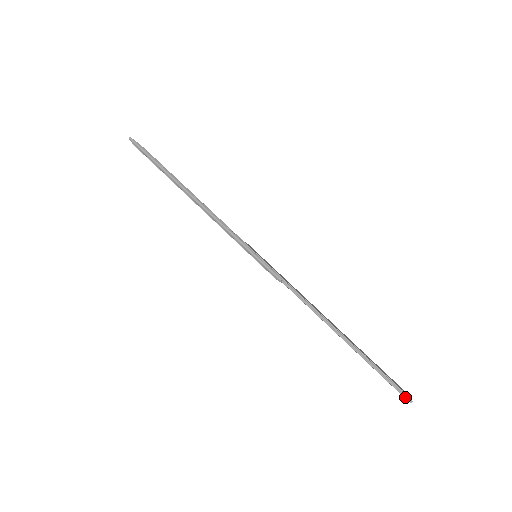
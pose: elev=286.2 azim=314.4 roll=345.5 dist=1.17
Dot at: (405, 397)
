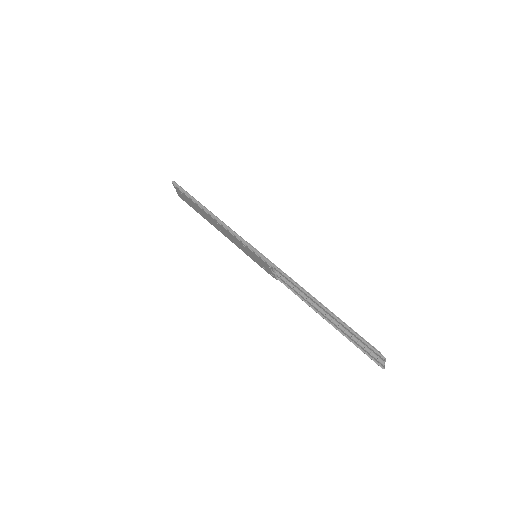
Dot at: (378, 354)
